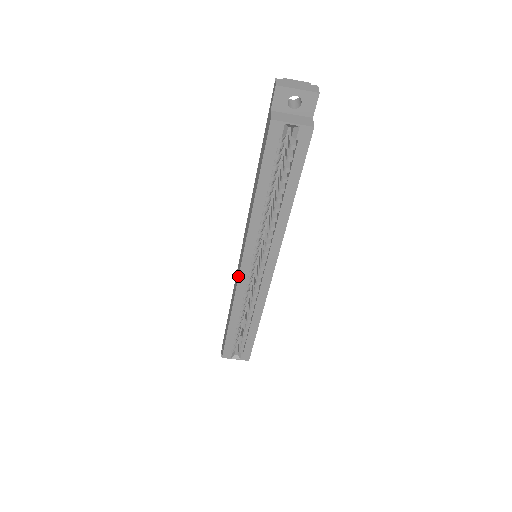
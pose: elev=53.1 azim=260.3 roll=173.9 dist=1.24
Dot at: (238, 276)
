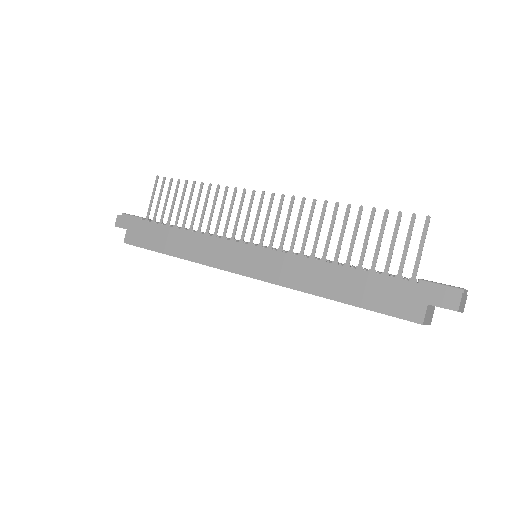
Dot at: (231, 272)
